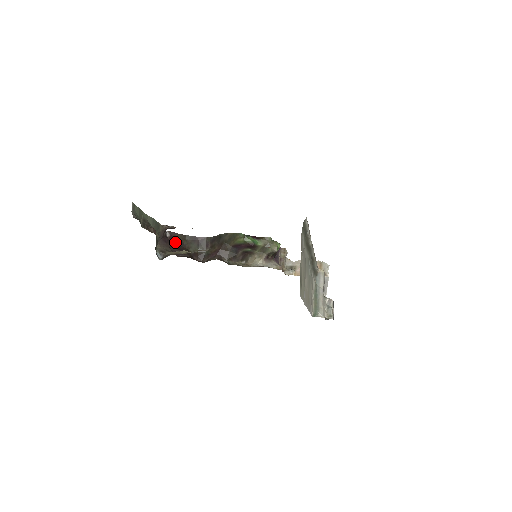
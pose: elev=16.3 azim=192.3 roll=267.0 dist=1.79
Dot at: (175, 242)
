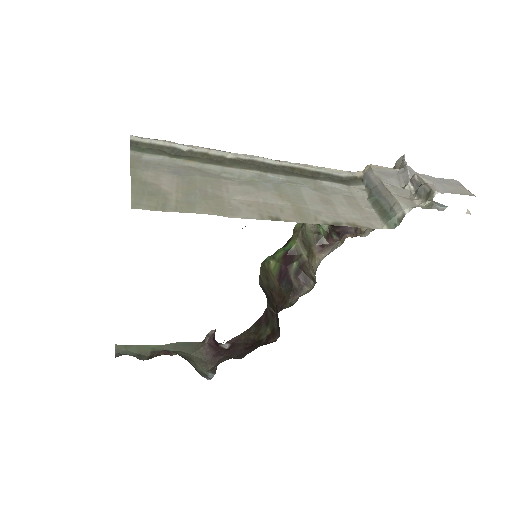
Dot at: (239, 346)
